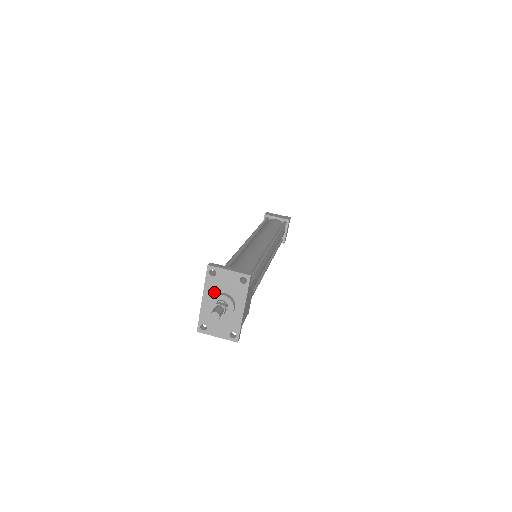
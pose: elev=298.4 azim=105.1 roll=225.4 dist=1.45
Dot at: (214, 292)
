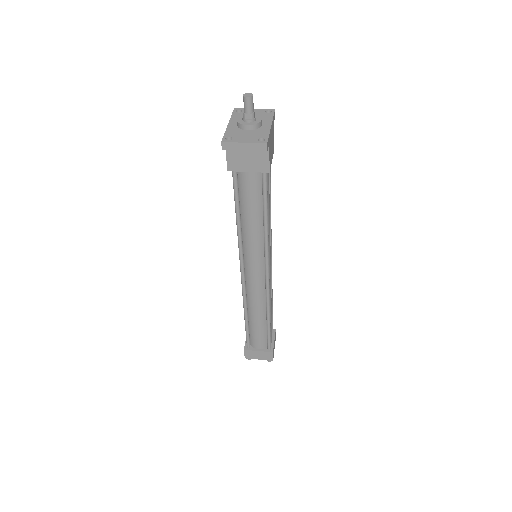
Dot at: occluded
